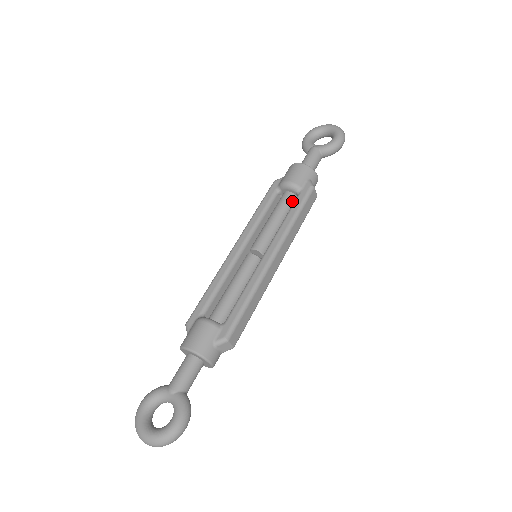
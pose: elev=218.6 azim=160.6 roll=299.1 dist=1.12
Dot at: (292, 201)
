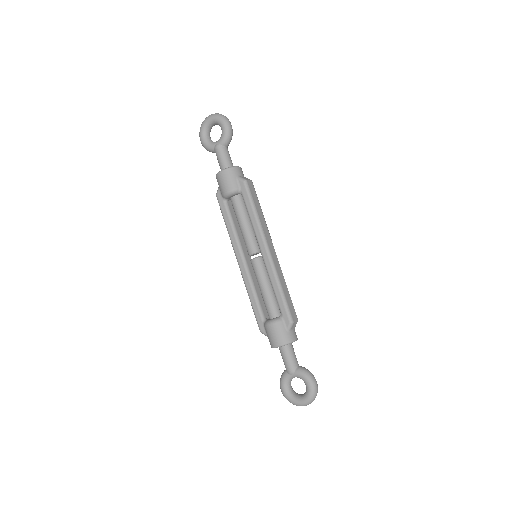
Dot at: (241, 201)
